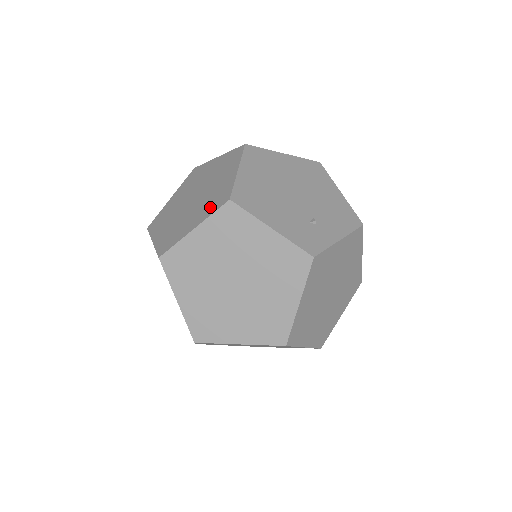
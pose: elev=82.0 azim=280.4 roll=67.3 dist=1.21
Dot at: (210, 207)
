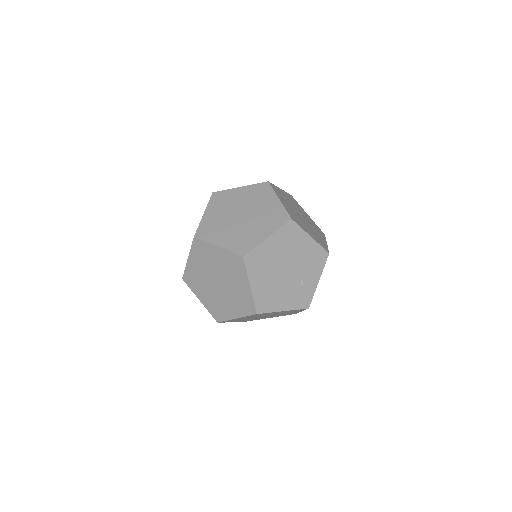
Dot at: (242, 308)
